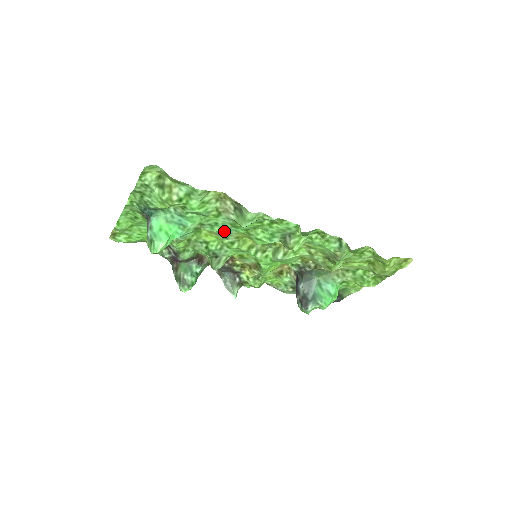
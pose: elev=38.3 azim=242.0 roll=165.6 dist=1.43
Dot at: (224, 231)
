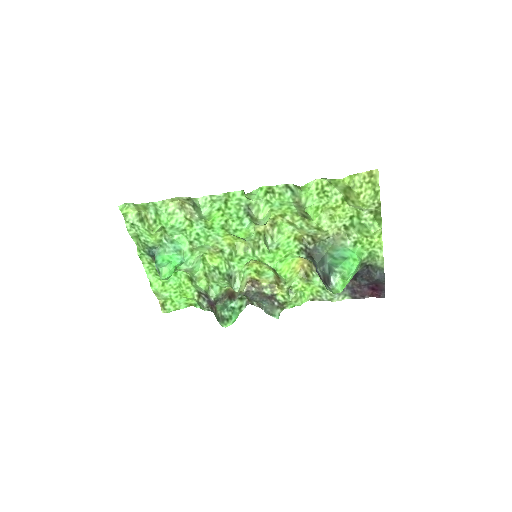
Dot at: (212, 241)
